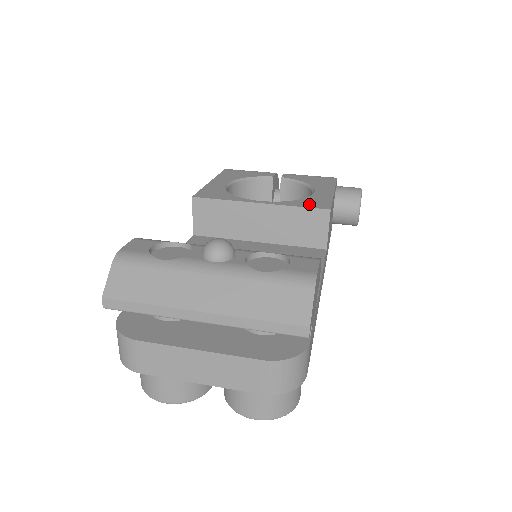
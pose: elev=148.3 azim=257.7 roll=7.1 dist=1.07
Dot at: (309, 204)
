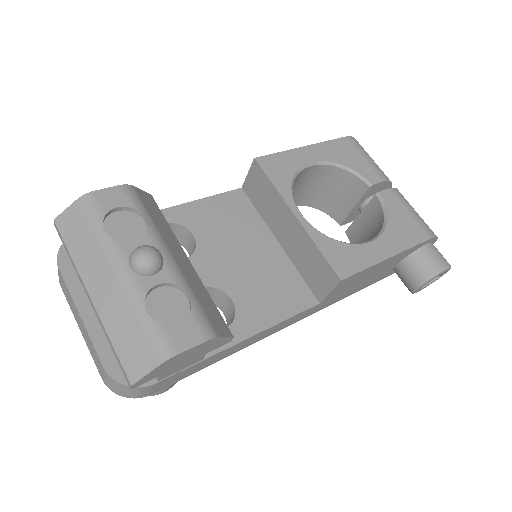
Dot at: (335, 255)
